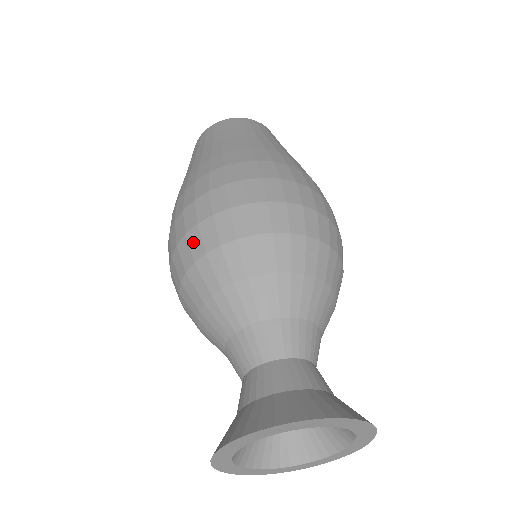
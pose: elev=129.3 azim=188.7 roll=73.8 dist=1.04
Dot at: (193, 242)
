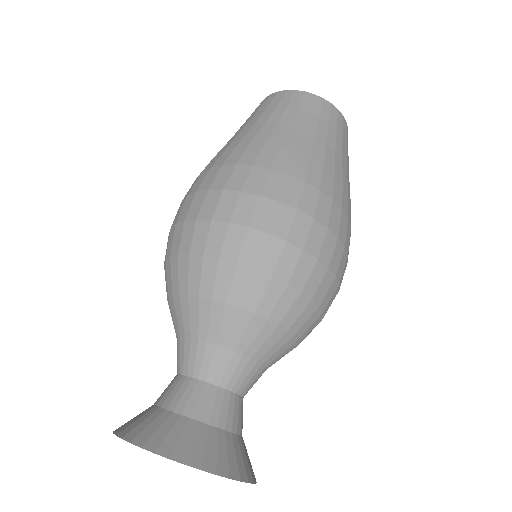
Dot at: occluded
